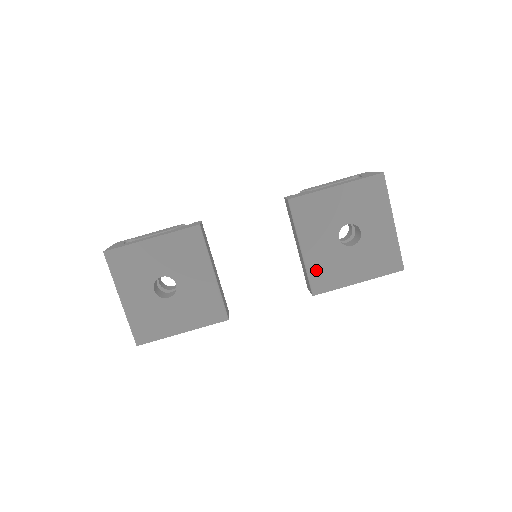
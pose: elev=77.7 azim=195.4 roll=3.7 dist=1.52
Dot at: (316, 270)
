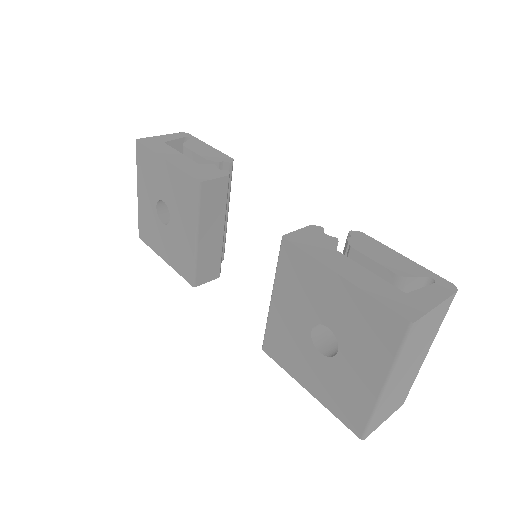
Dot at: (274, 332)
